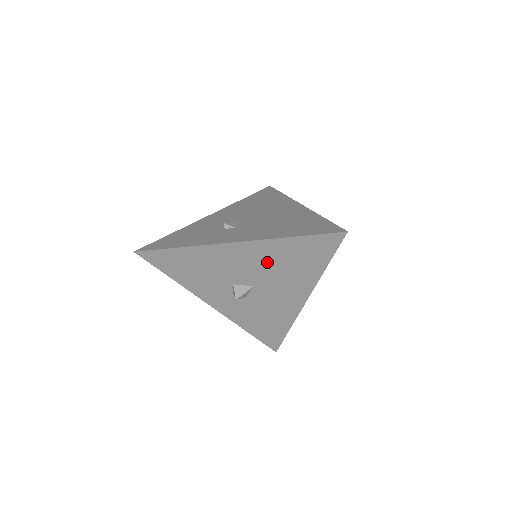
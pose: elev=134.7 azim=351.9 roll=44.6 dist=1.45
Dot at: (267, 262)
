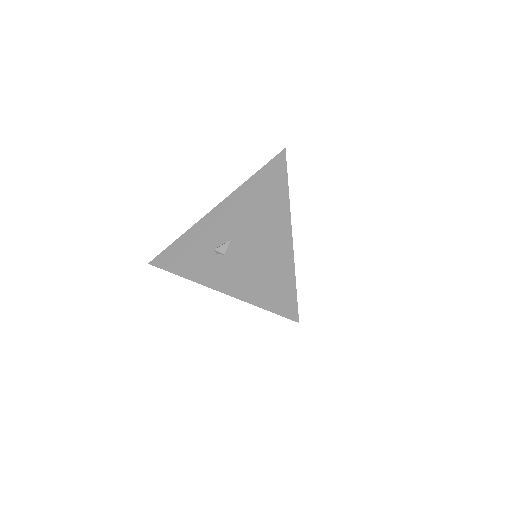
Dot at: occluded
